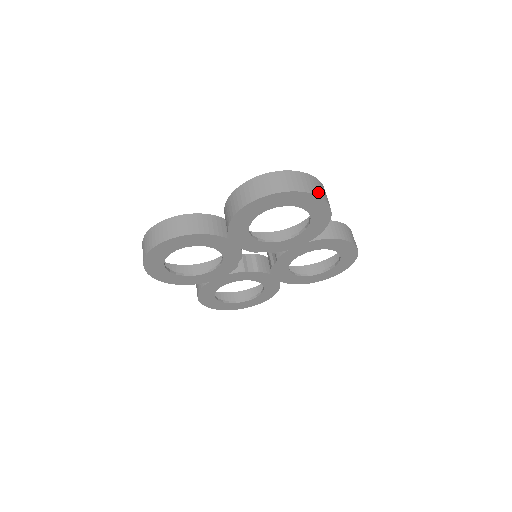
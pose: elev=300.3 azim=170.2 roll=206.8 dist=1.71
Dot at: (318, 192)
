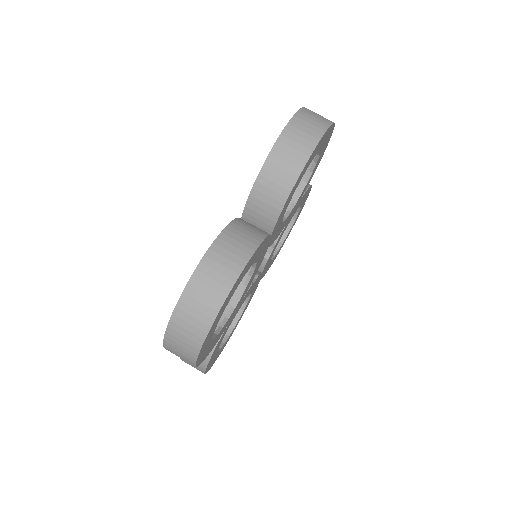
Dot at: occluded
